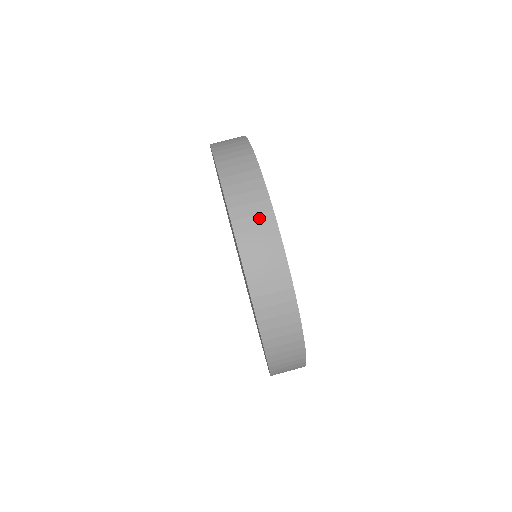
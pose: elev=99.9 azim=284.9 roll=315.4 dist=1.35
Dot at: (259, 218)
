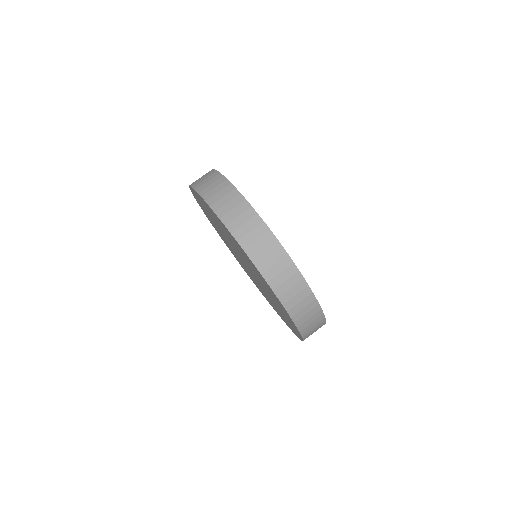
Dot at: (250, 223)
